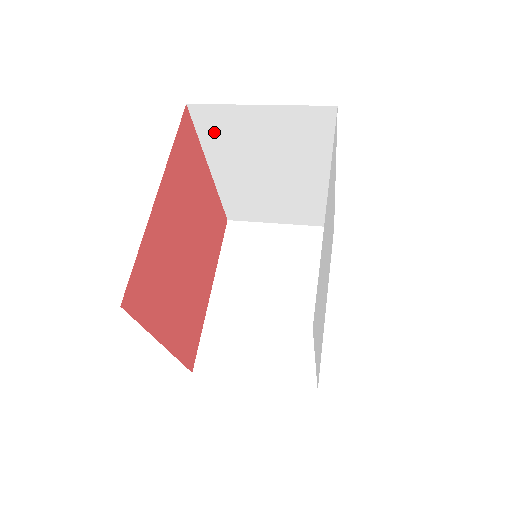
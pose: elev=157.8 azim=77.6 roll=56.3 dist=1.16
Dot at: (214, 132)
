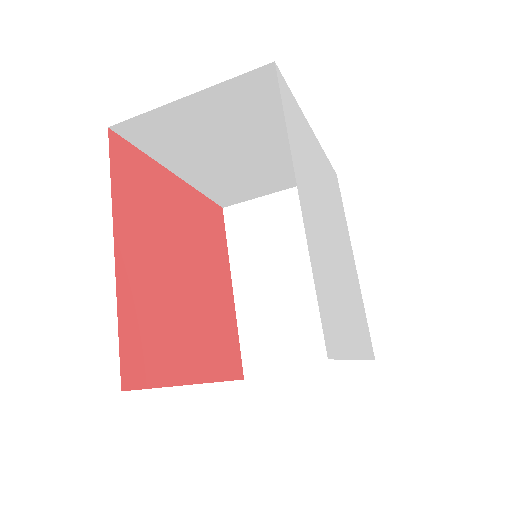
Dot at: (241, 233)
